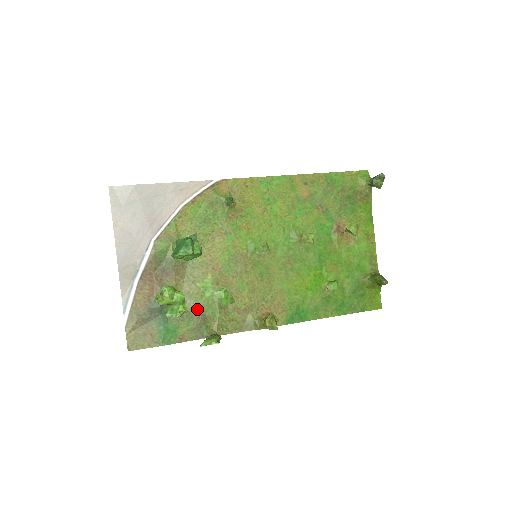
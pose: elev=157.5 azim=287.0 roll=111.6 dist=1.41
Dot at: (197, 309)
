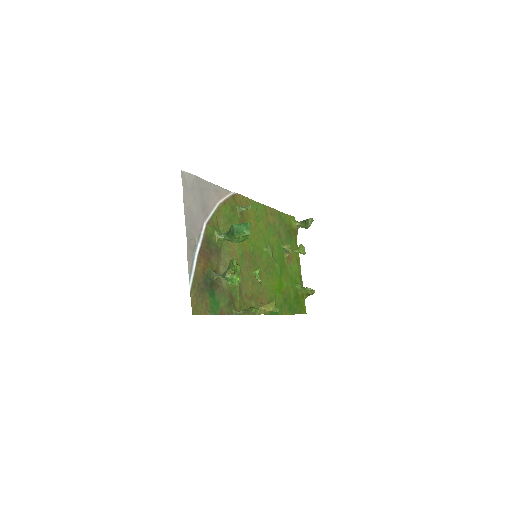
Dot at: (228, 289)
